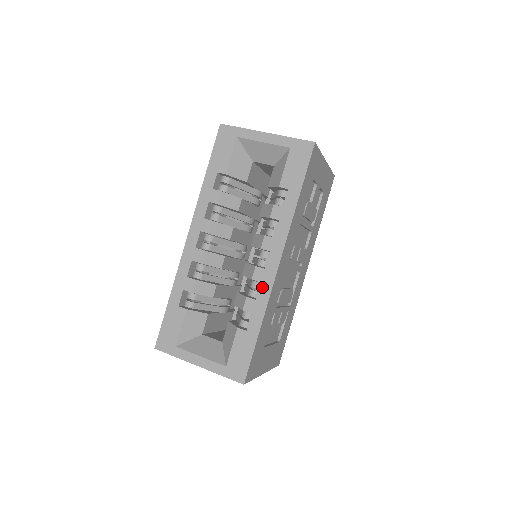
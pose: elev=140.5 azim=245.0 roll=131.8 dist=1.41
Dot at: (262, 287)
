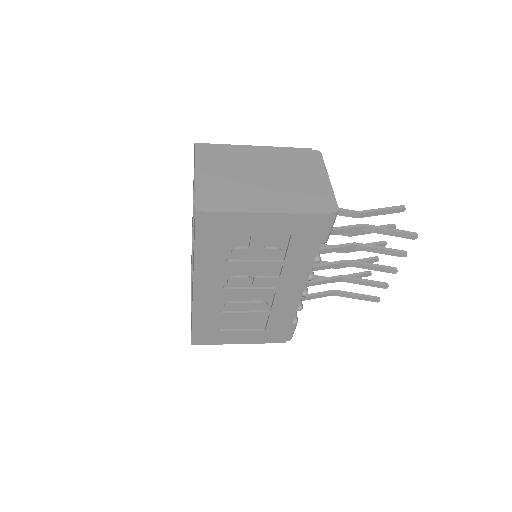
Dot at: occluded
